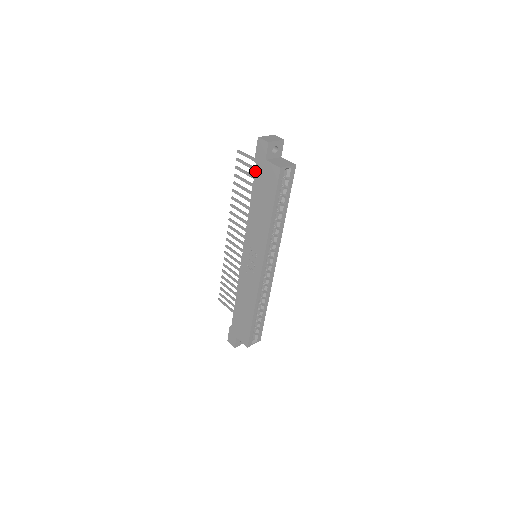
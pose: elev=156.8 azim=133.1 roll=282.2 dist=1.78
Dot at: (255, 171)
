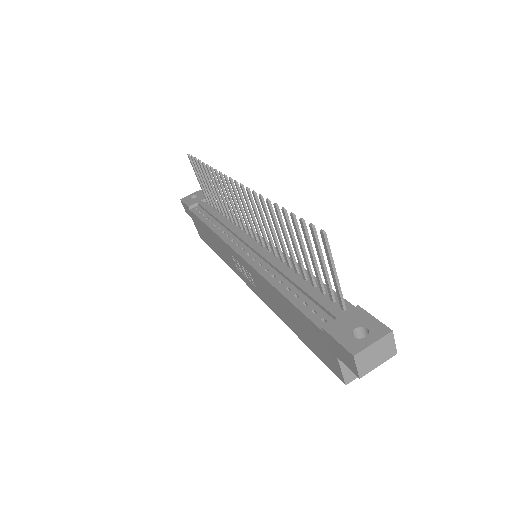
Dot at: (314, 324)
